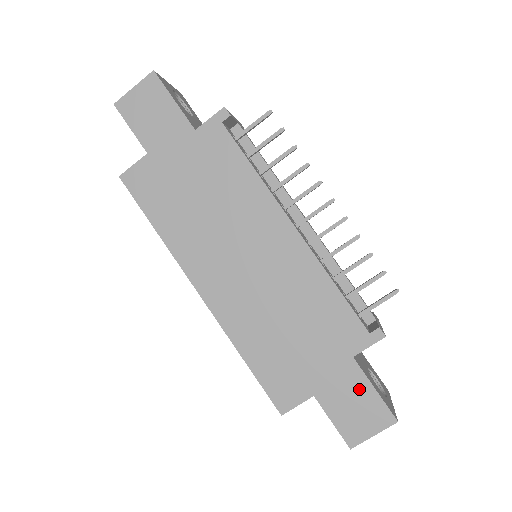
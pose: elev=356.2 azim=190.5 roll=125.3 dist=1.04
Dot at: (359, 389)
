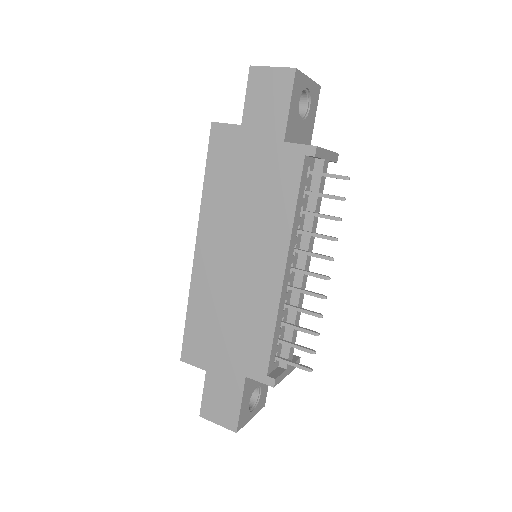
Dot at: (233, 395)
